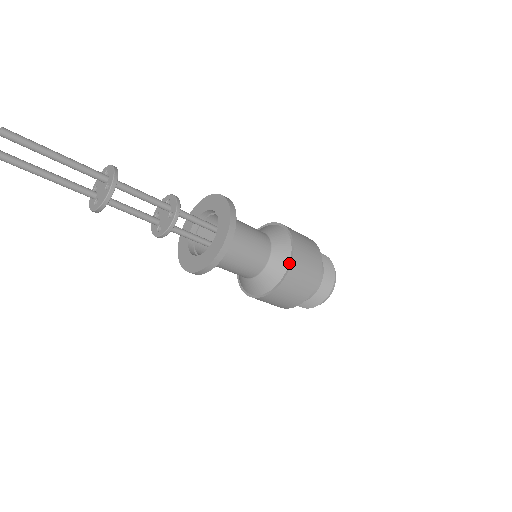
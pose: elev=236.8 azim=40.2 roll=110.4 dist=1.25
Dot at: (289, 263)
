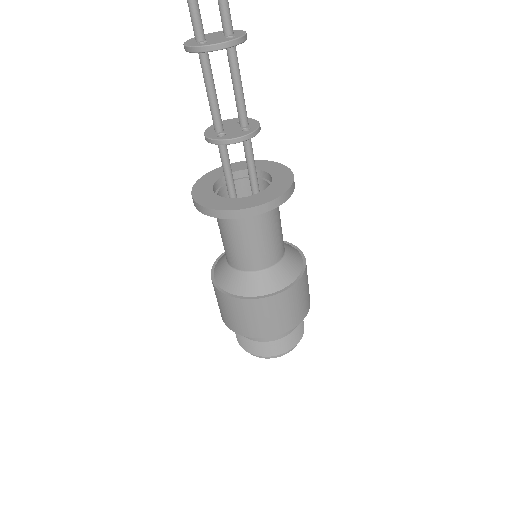
Dot at: (296, 278)
